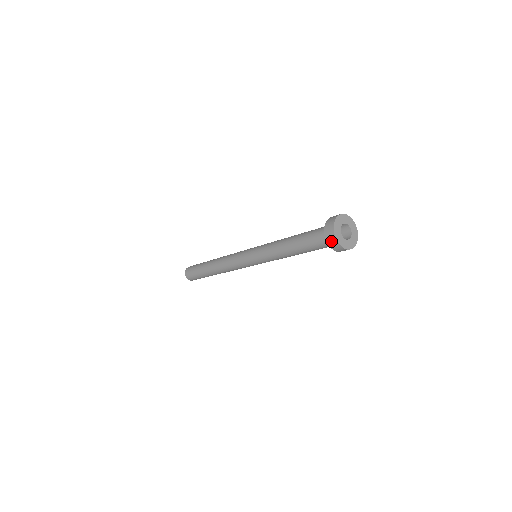
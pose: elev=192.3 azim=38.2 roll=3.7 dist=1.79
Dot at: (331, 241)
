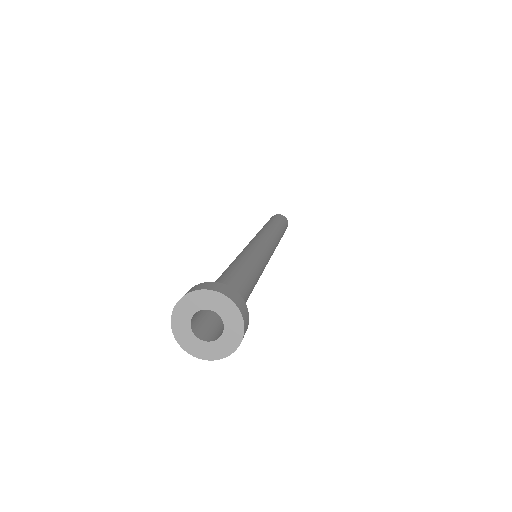
Dot at: occluded
